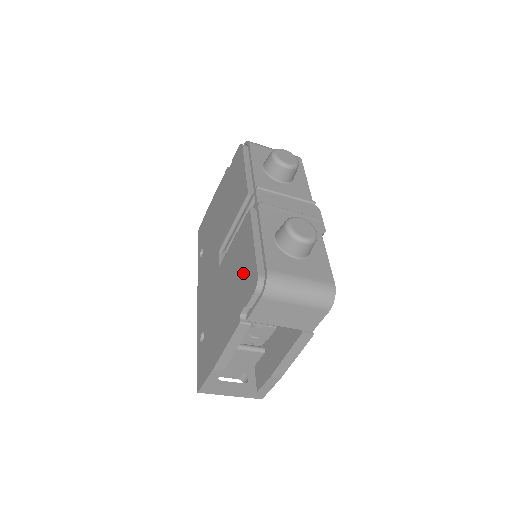
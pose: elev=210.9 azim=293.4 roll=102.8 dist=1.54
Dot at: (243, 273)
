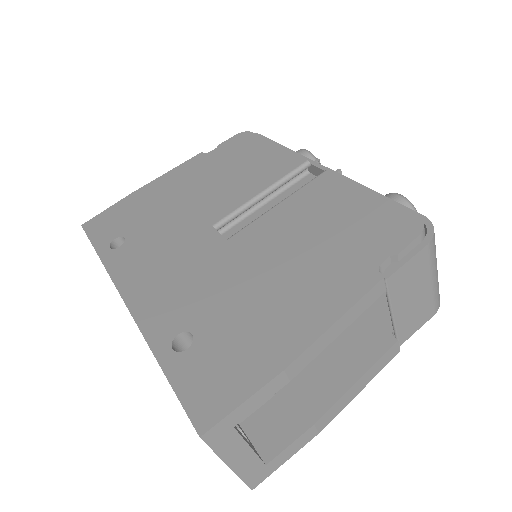
Dot at: (354, 225)
